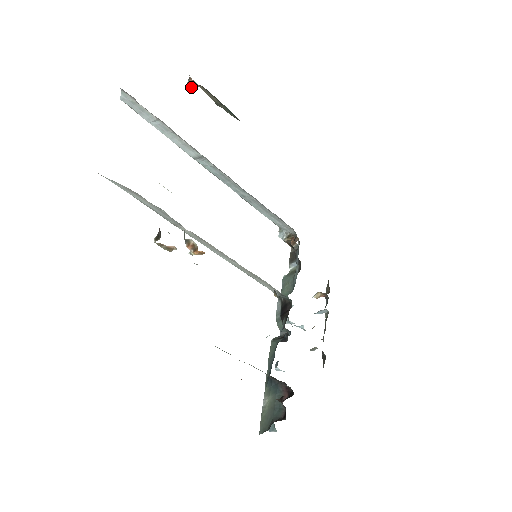
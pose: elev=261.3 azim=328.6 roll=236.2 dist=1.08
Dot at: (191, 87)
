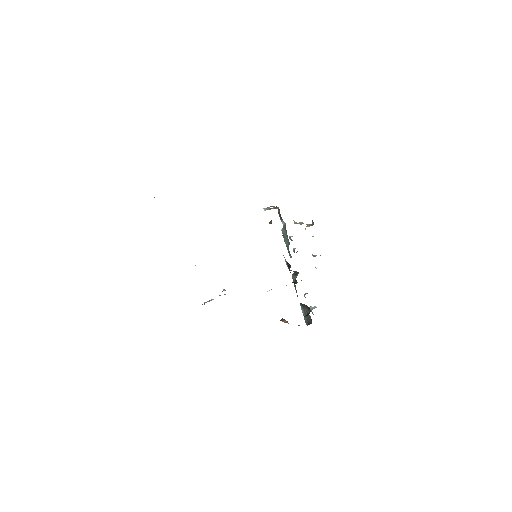
Dot at: occluded
